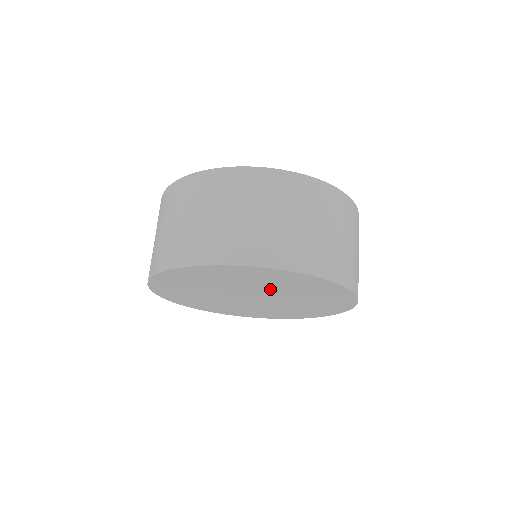
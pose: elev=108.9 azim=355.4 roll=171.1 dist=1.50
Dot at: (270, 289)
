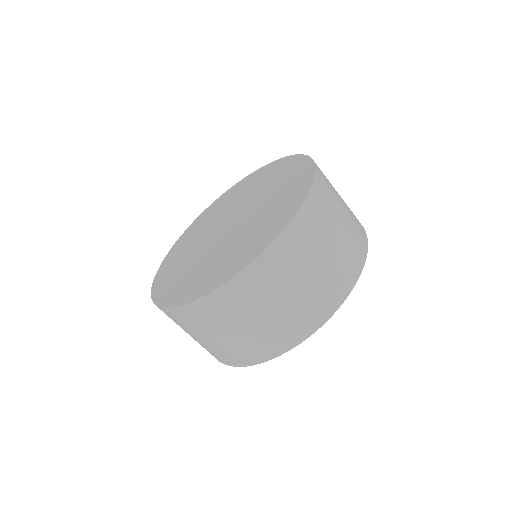
Dot at: occluded
